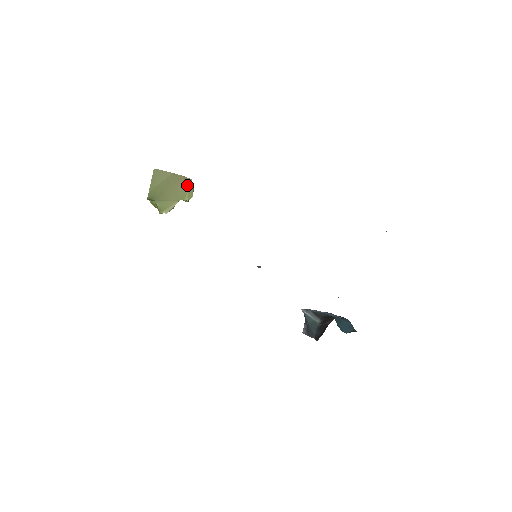
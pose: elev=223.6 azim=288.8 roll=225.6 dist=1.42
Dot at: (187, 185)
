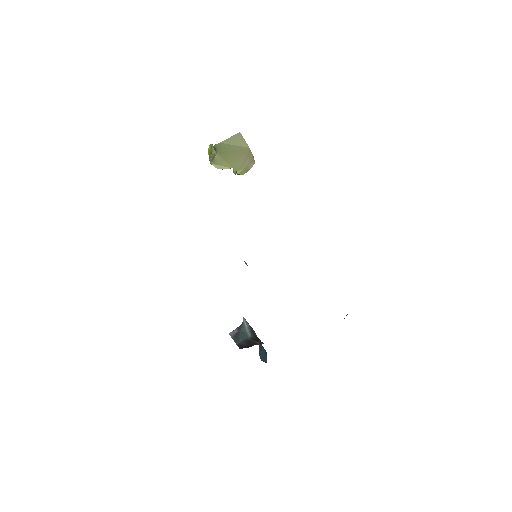
Dot at: (249, 164)
